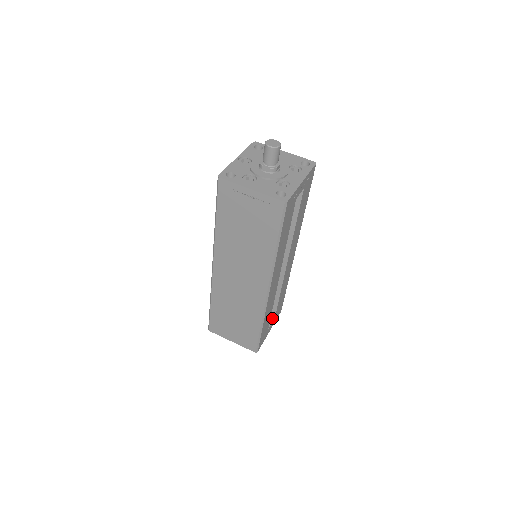
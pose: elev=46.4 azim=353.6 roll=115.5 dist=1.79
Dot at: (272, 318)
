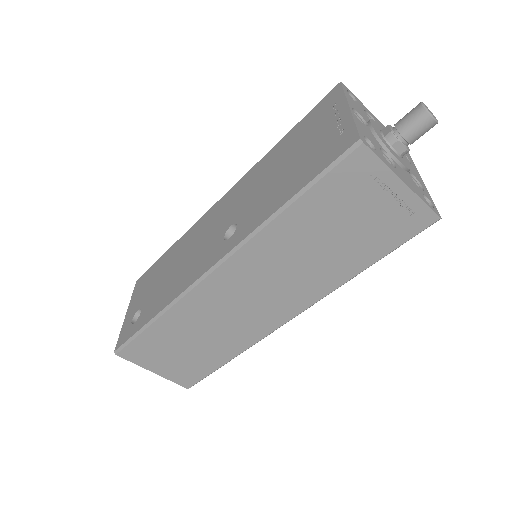
Dot at: occluded
